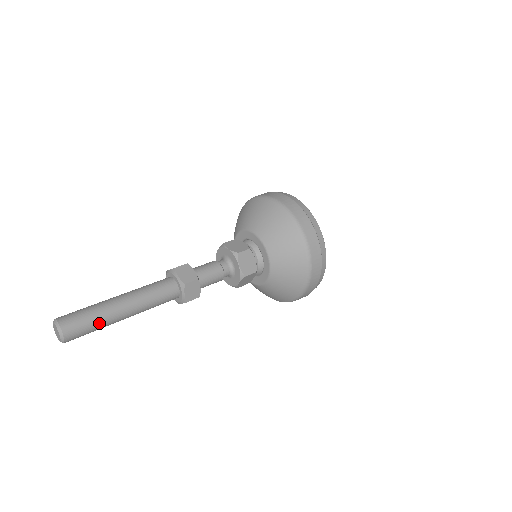
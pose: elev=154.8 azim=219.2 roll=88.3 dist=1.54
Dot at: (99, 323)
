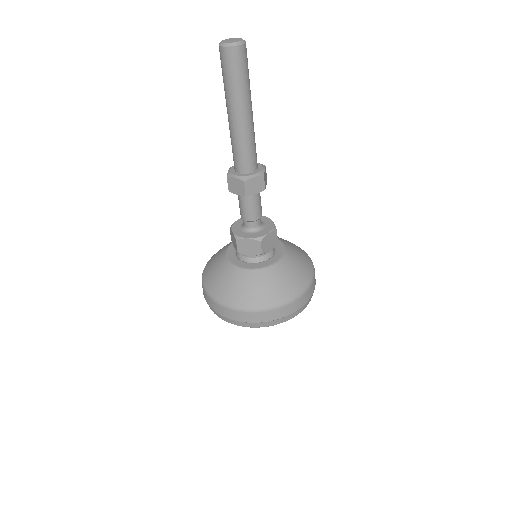
Dot at: (249, 81)
